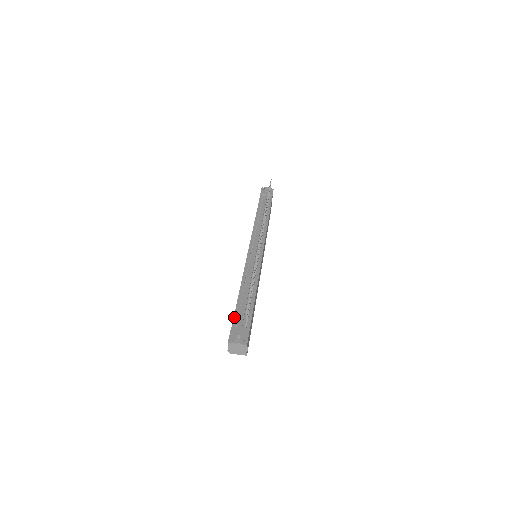
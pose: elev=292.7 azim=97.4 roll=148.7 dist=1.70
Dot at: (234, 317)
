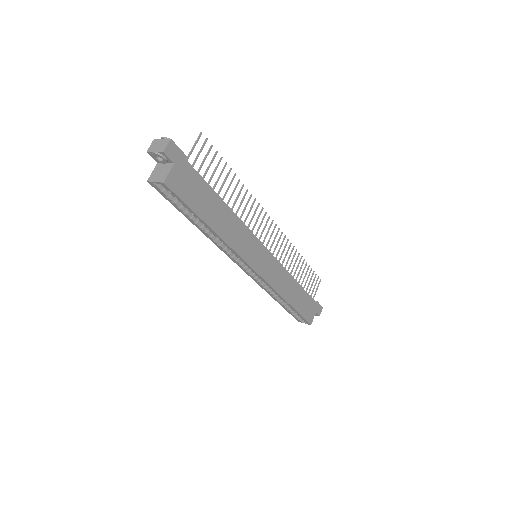
Dot at: occluded
